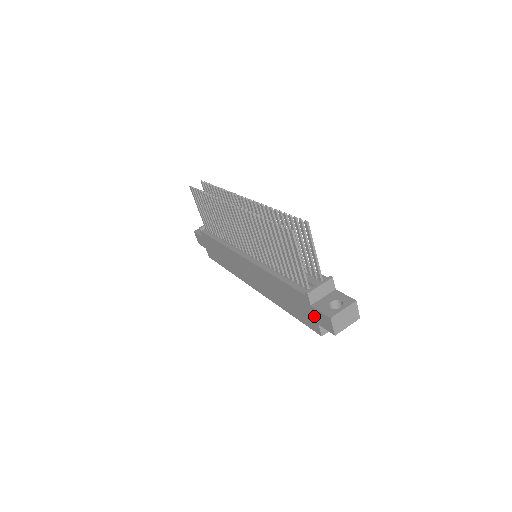
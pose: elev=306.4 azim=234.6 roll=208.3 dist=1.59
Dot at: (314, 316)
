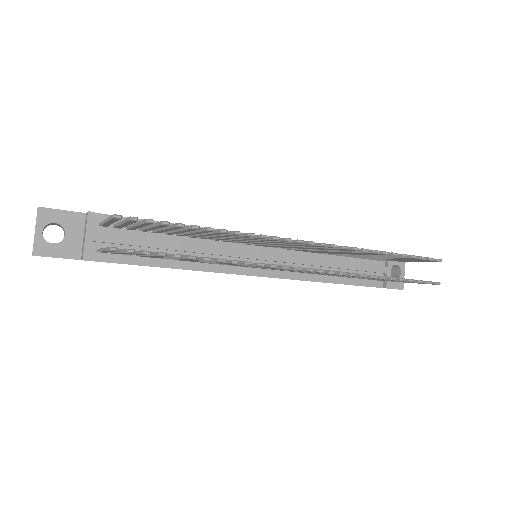
Dot at: occluded
